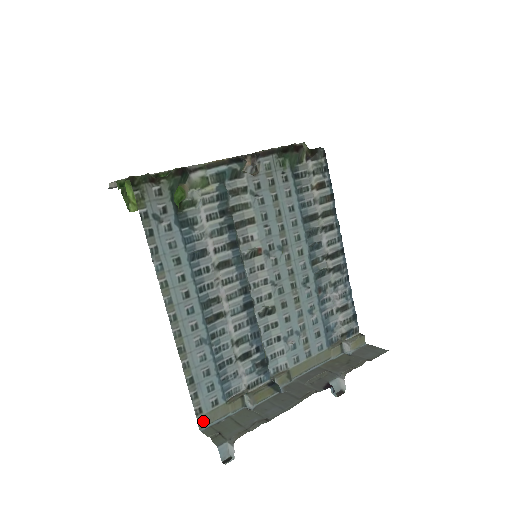
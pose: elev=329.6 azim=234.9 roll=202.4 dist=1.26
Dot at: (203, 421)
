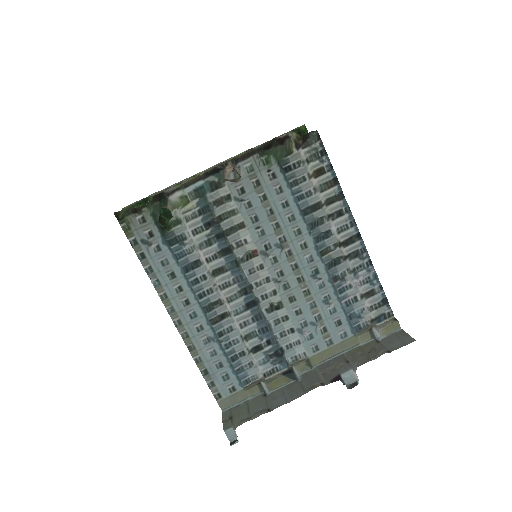
Dot at: (224, 404)
